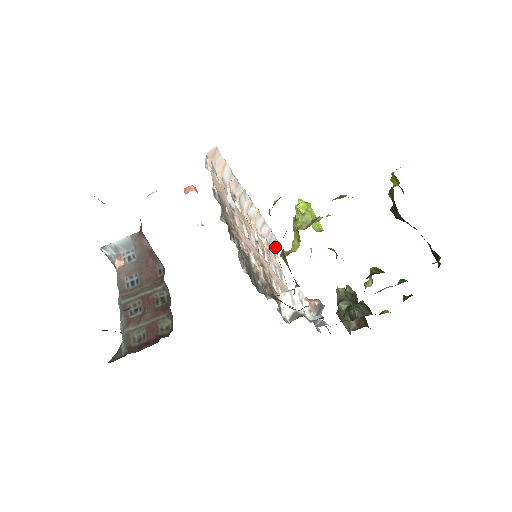
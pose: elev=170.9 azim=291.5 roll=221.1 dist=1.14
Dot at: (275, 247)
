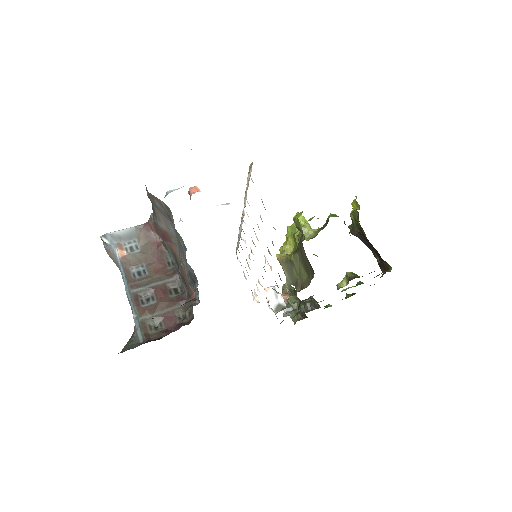
Dot at: (237, 246)
